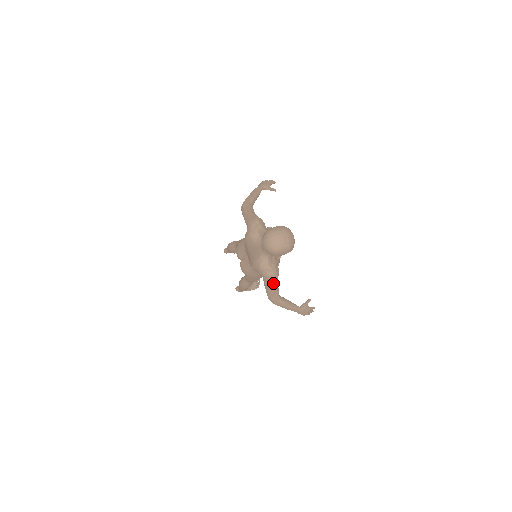
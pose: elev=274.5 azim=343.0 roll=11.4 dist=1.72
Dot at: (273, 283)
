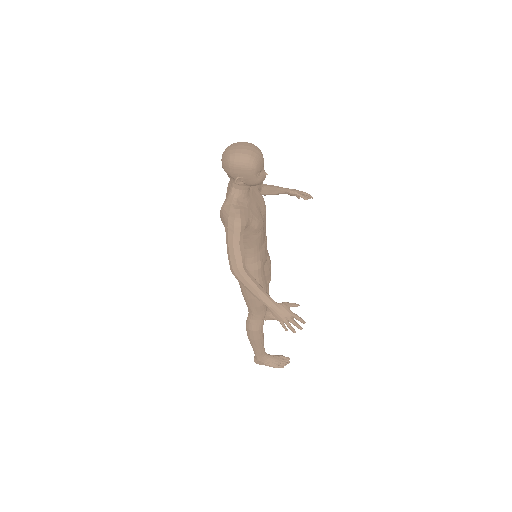
Dot at: (233, 232)
